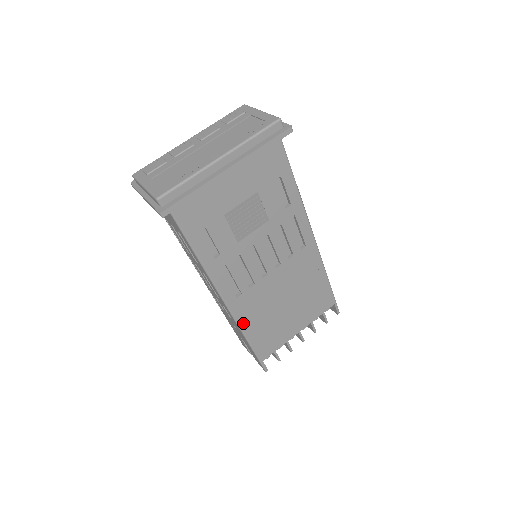
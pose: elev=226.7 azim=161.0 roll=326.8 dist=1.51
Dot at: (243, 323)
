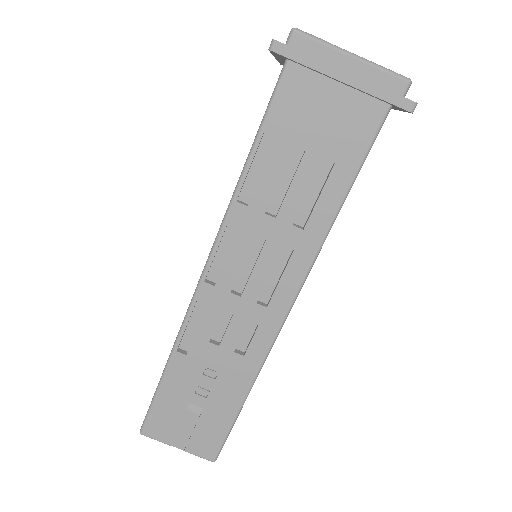
Dot at: occluded
